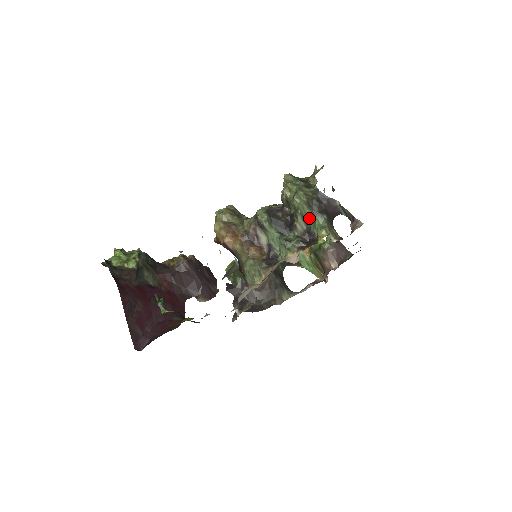
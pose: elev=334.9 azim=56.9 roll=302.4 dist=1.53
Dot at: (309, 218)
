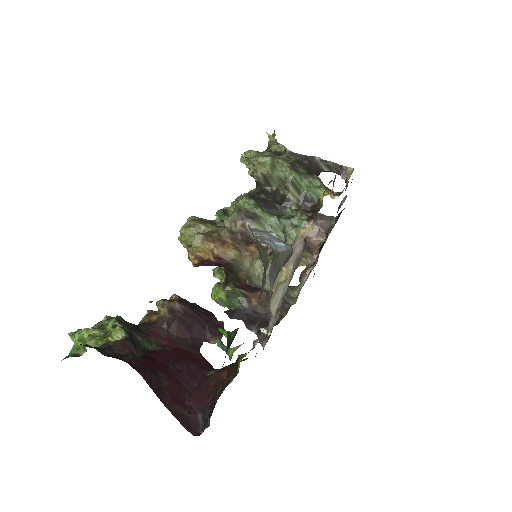
Dot at: (300, 184)
